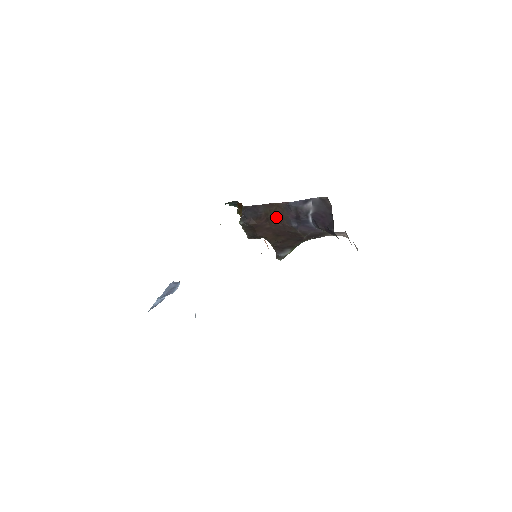
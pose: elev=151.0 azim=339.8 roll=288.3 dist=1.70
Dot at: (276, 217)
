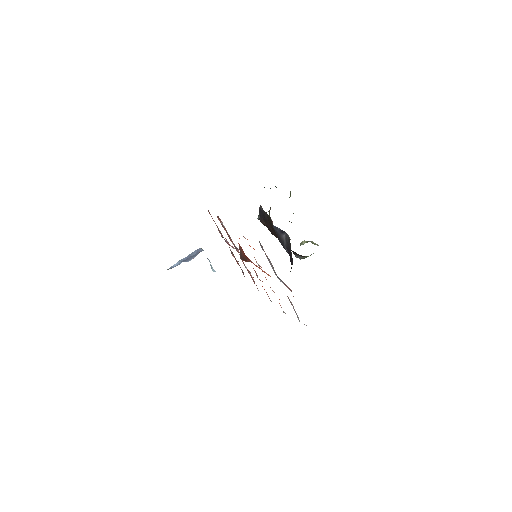
Dot at: occluded
